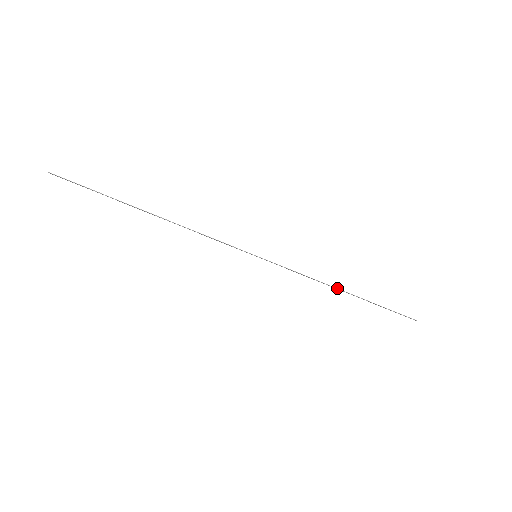
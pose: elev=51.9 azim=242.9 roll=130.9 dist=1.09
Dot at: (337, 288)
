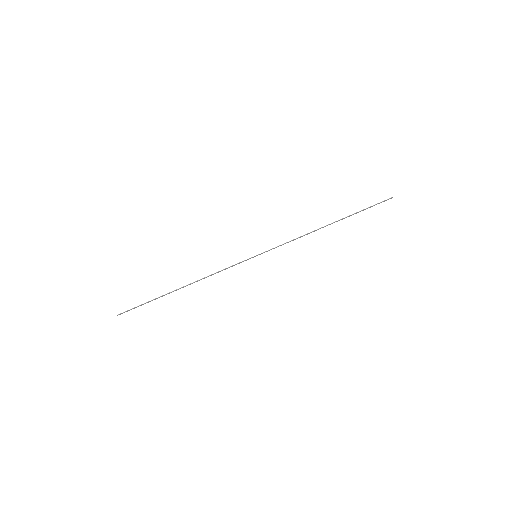
Dot at: (320, 228)
